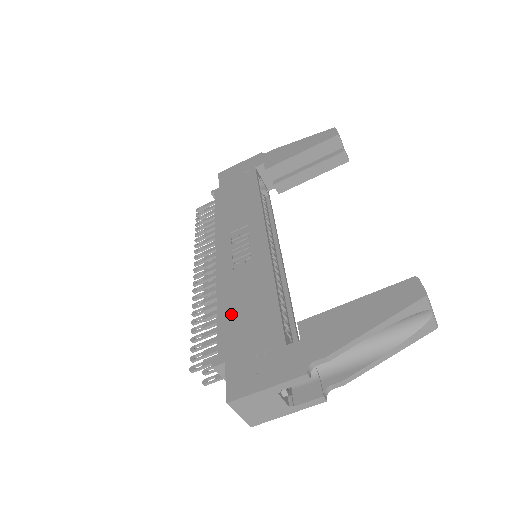
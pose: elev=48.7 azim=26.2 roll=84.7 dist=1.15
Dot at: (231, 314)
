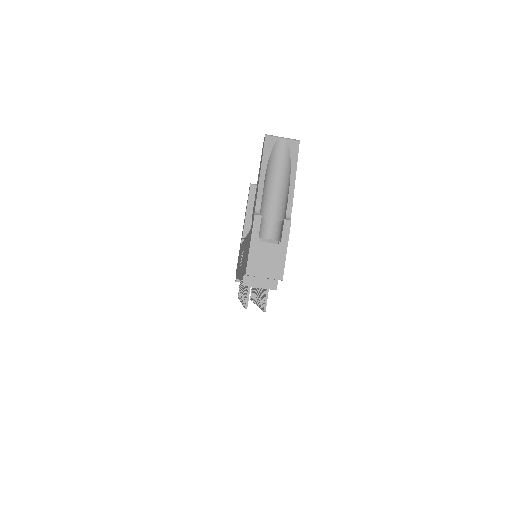
Dot at: (242, 269)
